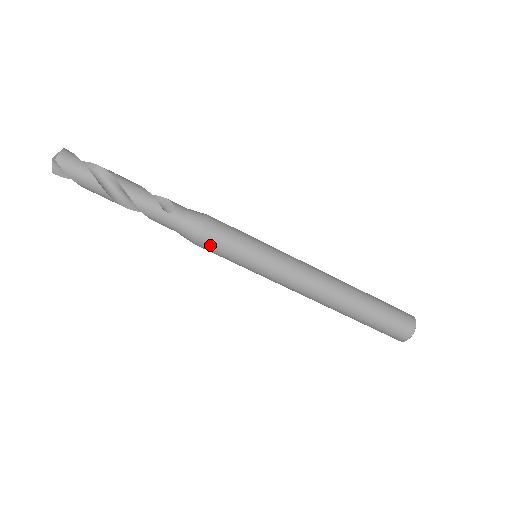
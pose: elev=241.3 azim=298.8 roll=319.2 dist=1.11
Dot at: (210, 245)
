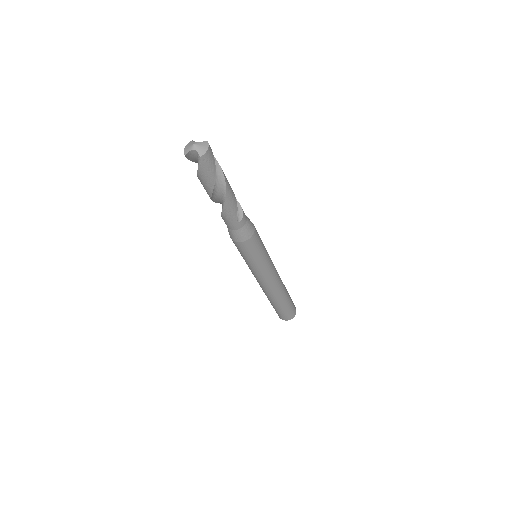
Dot at: (242, 248)
